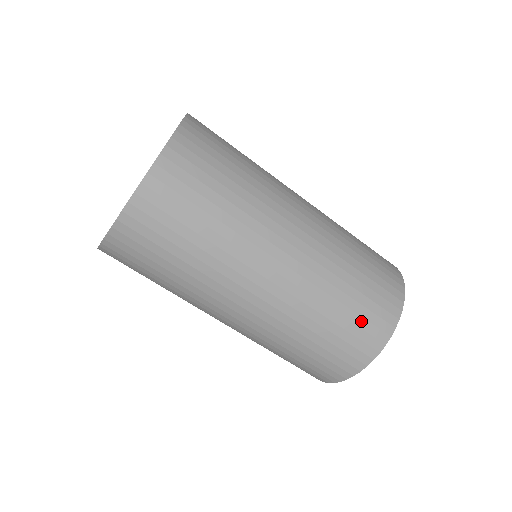
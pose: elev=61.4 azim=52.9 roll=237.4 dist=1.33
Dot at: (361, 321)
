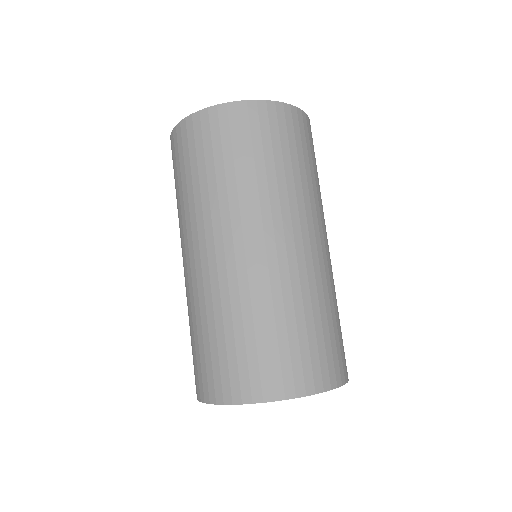
Dot at: (254, 358)
